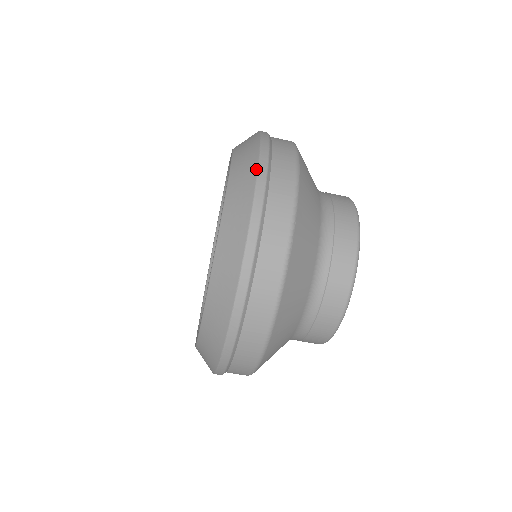
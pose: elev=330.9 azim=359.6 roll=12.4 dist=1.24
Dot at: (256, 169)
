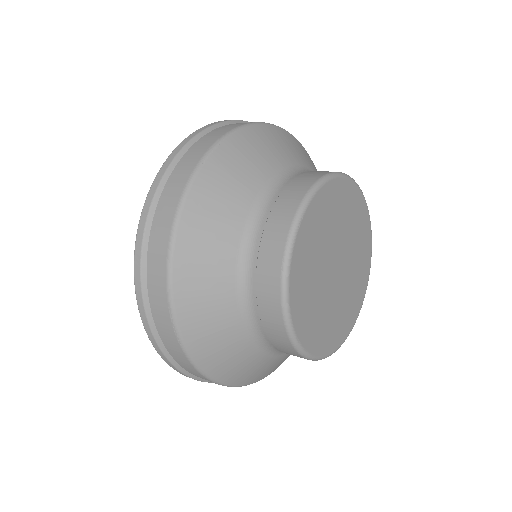
Dot at: occluded
